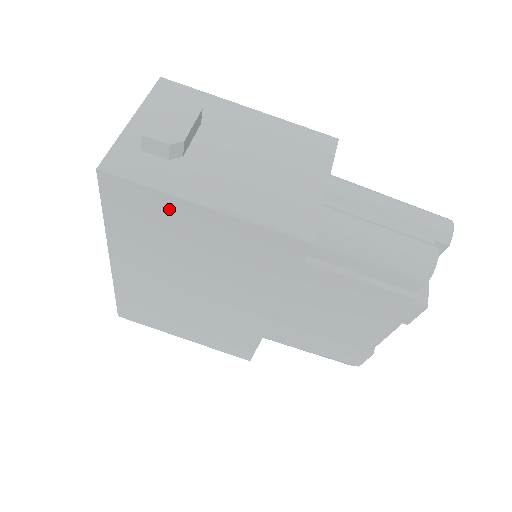
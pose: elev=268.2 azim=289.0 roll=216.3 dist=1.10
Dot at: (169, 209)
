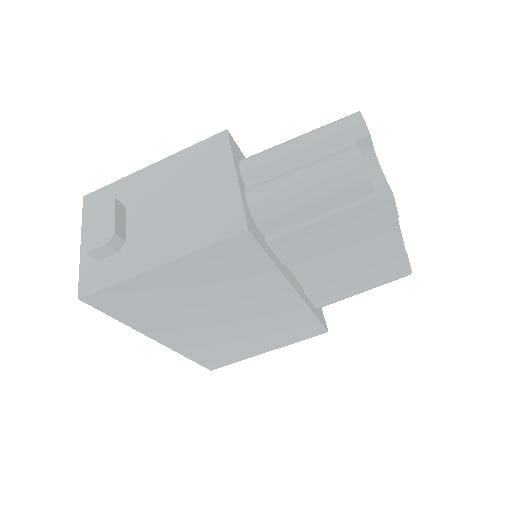
Dot at: (143, 285)
